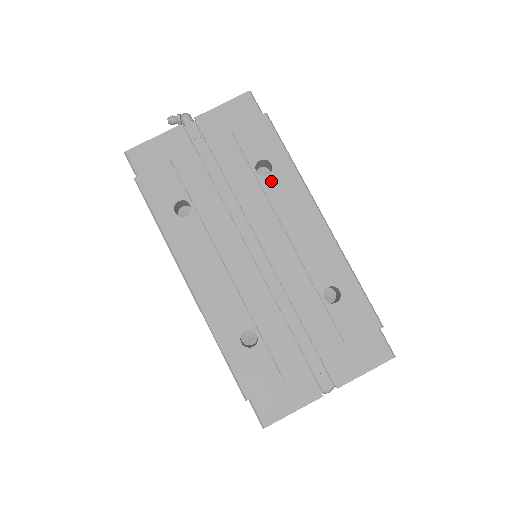
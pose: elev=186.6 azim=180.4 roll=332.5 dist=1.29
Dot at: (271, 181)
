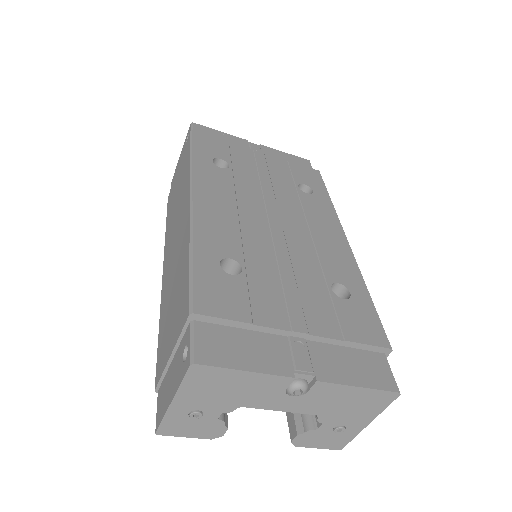
Dot at: (309, 197)
